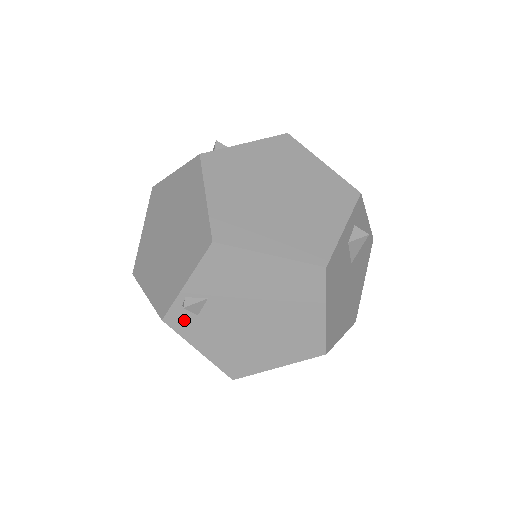
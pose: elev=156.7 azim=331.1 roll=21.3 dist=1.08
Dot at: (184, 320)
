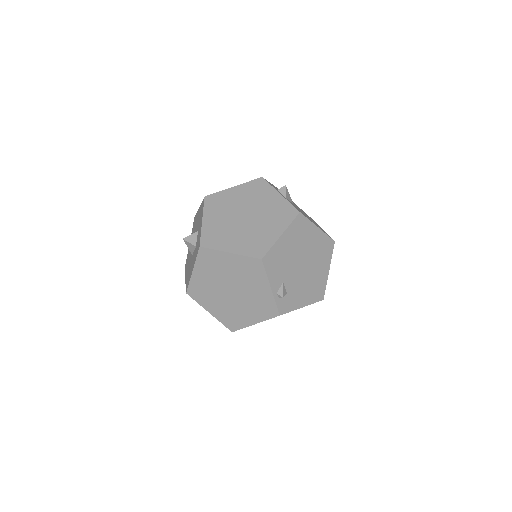
Dot at: (286, 303)
